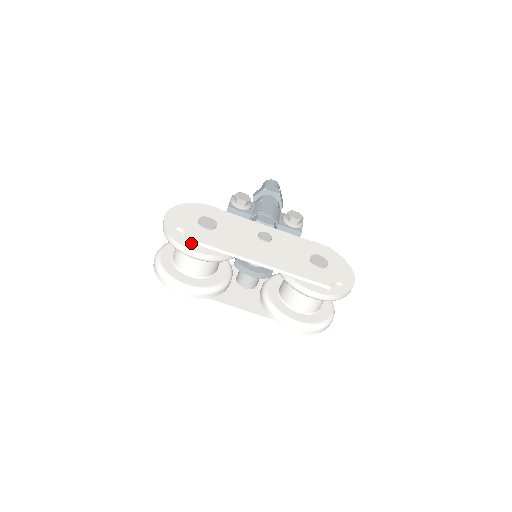
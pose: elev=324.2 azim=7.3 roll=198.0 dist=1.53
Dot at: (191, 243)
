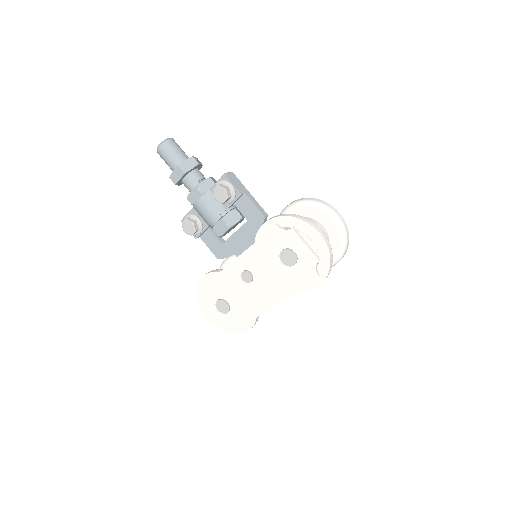
Dot at: occluded
